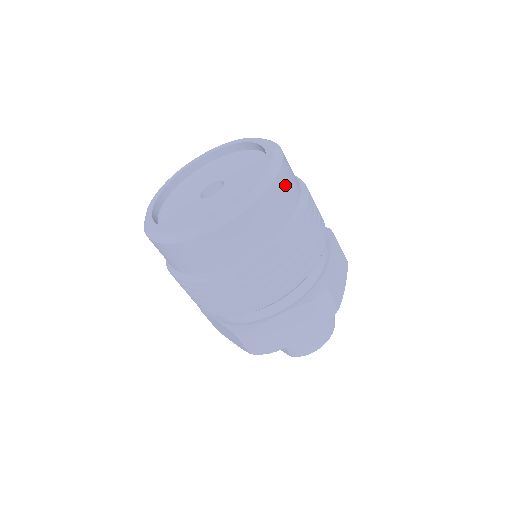
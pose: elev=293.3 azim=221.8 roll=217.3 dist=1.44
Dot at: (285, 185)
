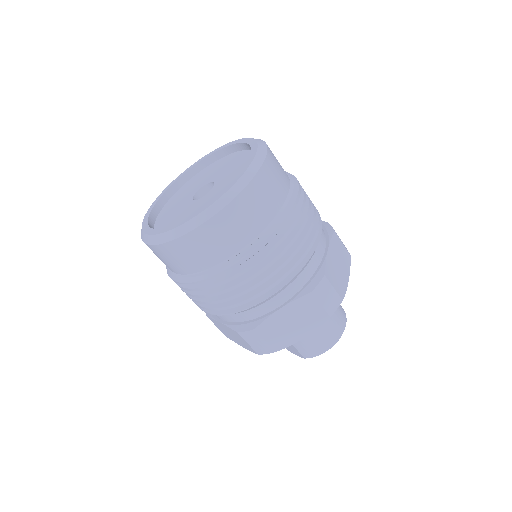
Dot at: (271, 176)
